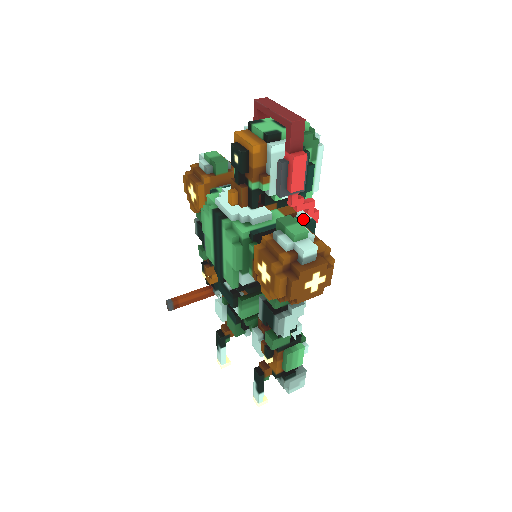
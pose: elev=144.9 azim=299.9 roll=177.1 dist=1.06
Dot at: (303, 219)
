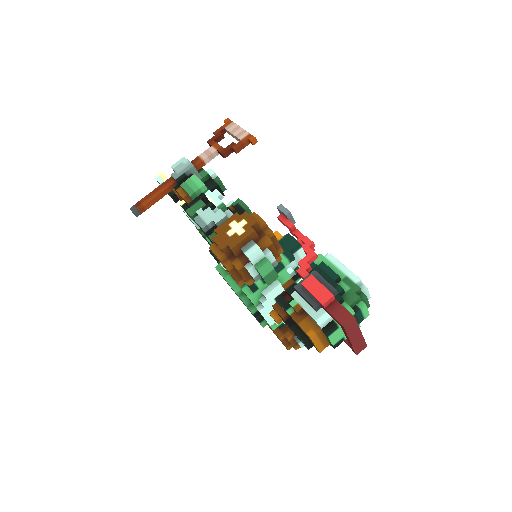
Dot at: occluded
